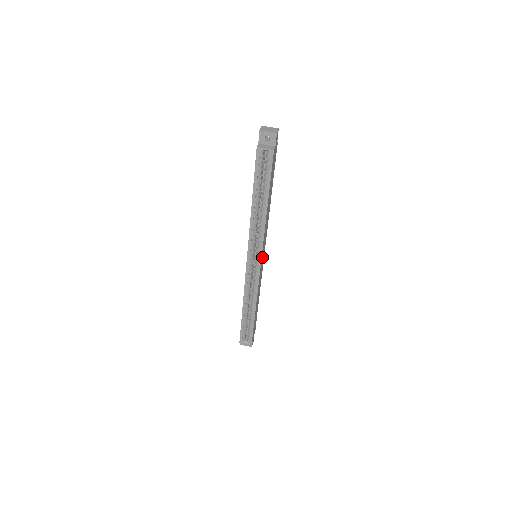
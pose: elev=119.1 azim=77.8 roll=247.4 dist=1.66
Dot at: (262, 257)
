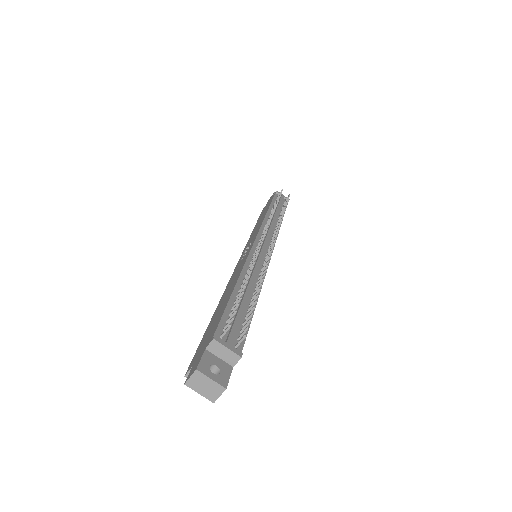
Dot at: occluded
